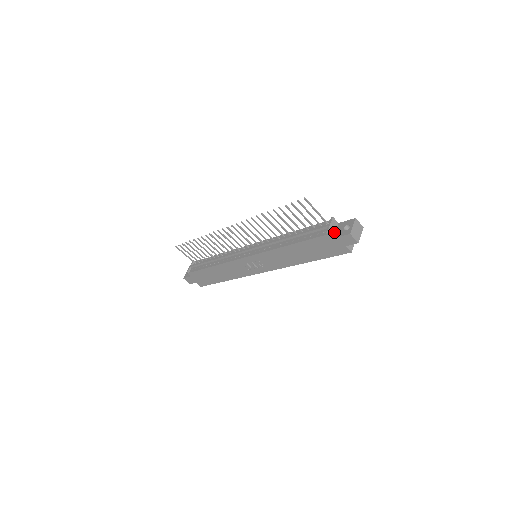
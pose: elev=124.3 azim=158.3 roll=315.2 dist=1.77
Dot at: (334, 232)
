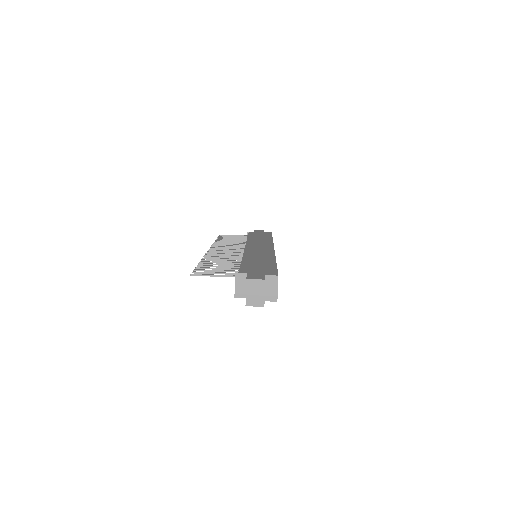
Dot at: (245, 289)
